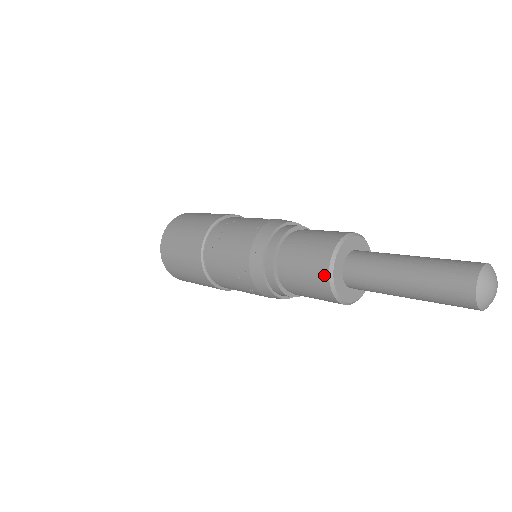
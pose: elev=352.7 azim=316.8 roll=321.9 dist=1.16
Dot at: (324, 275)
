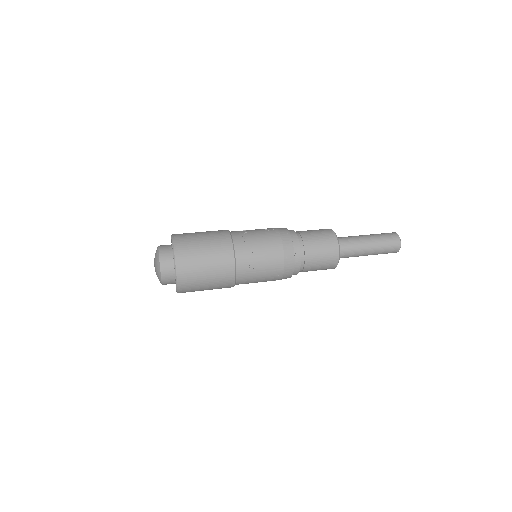
Dot at: (336, 259)
